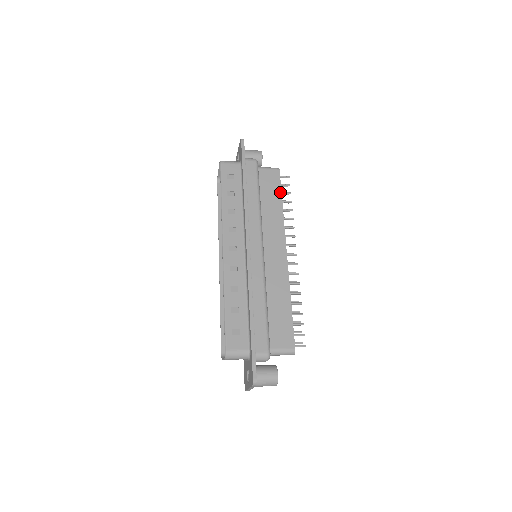
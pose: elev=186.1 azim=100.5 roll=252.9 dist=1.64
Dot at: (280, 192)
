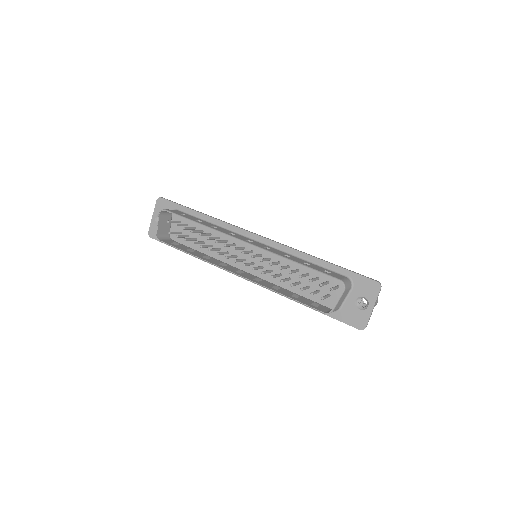
Dot at: occluded
